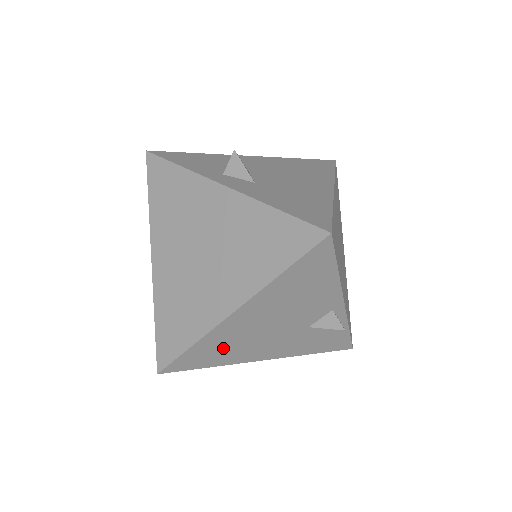
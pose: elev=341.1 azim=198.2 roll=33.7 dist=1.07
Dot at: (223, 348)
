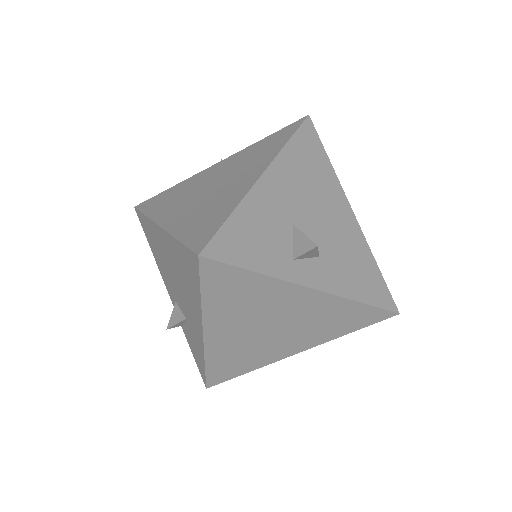
Dot at: occluded
